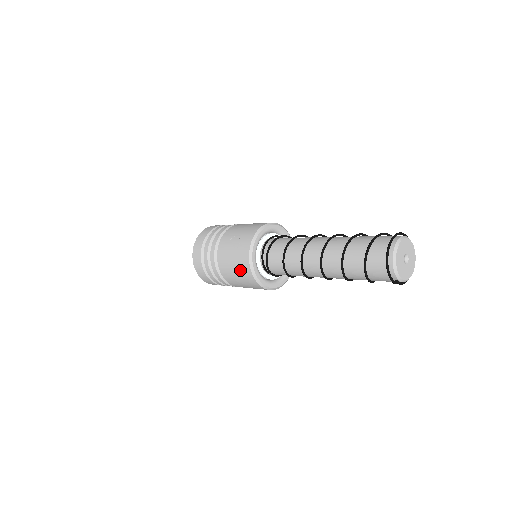
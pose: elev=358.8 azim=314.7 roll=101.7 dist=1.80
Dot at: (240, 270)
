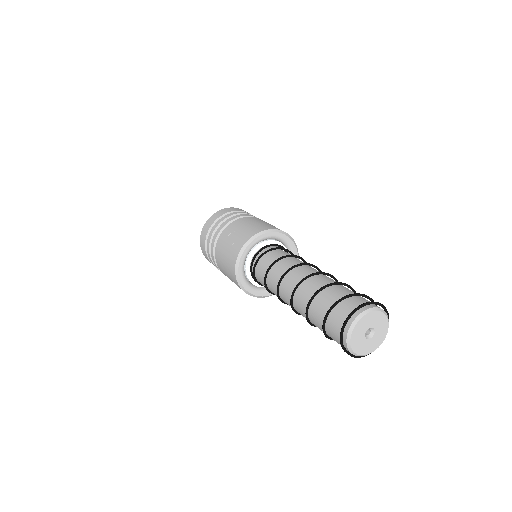
Dot at: (228, 268)
